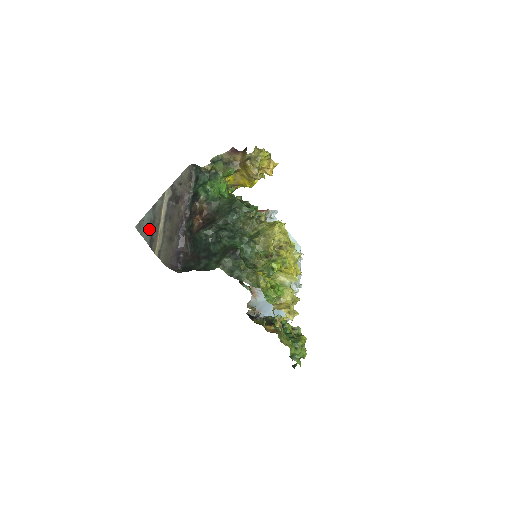
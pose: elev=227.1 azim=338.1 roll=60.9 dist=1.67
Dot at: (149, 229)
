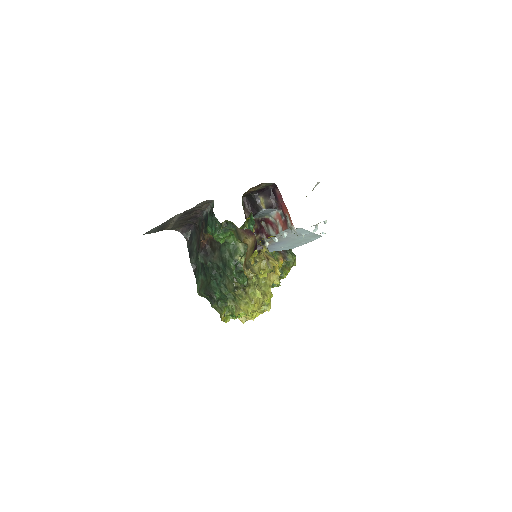
Dot at: (158, 229)
